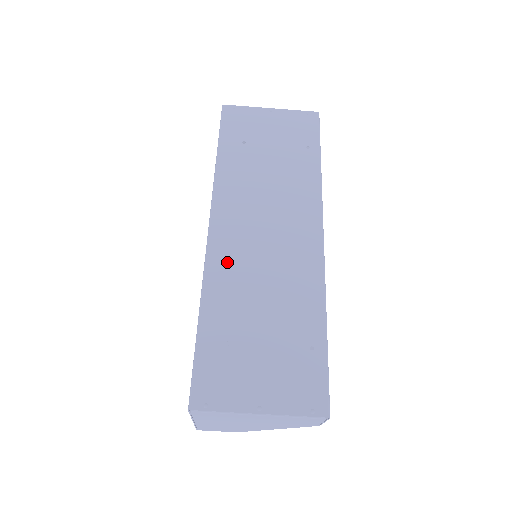
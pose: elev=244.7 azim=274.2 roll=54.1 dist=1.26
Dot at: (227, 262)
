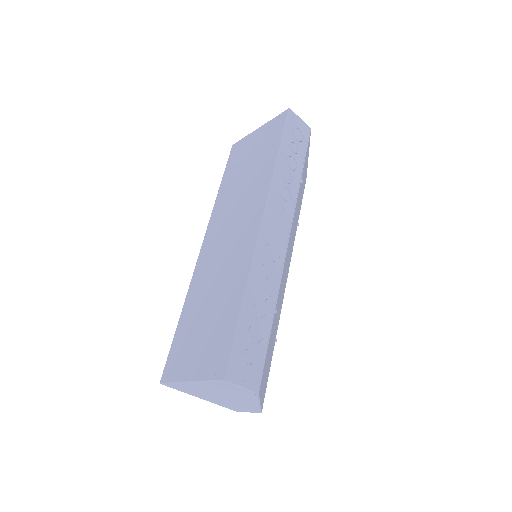
Dot at: (203, 269)
